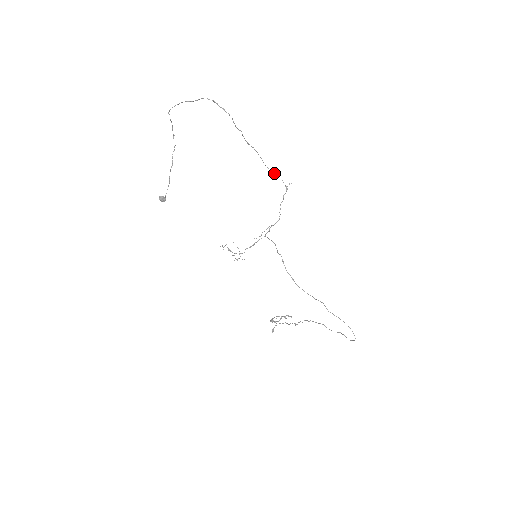
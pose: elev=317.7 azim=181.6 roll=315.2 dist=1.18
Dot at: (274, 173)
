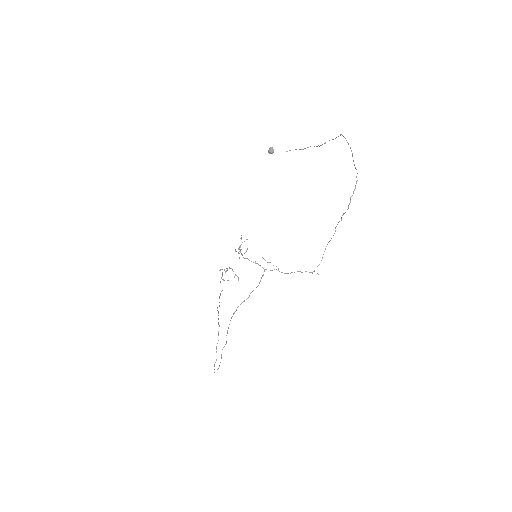
Dot at: occluded
